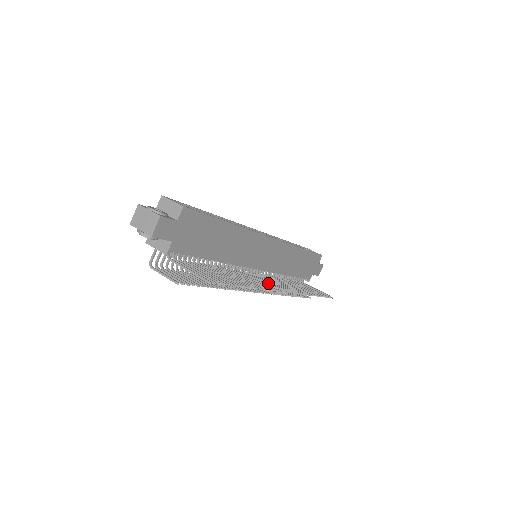
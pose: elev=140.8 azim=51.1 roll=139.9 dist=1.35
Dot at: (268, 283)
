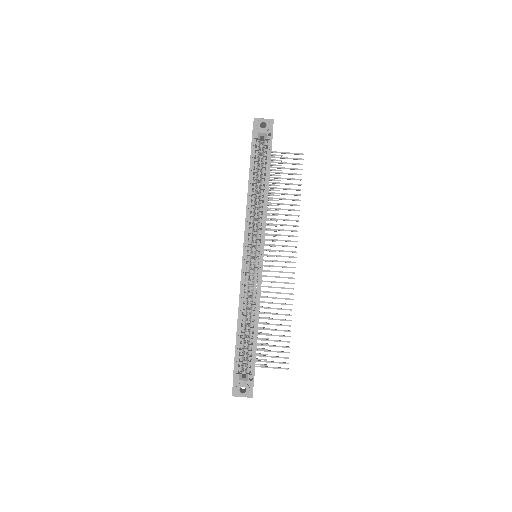
Dot at: occluded
